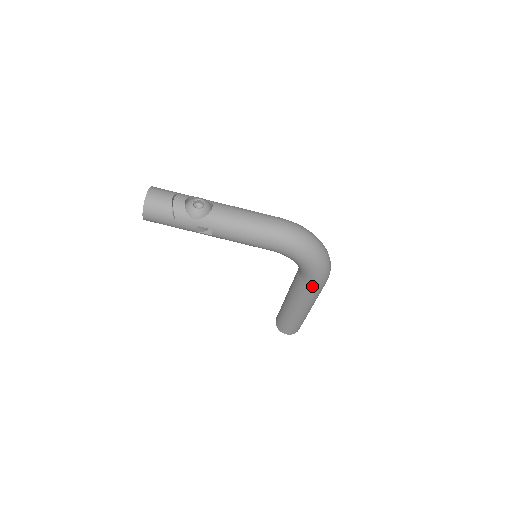
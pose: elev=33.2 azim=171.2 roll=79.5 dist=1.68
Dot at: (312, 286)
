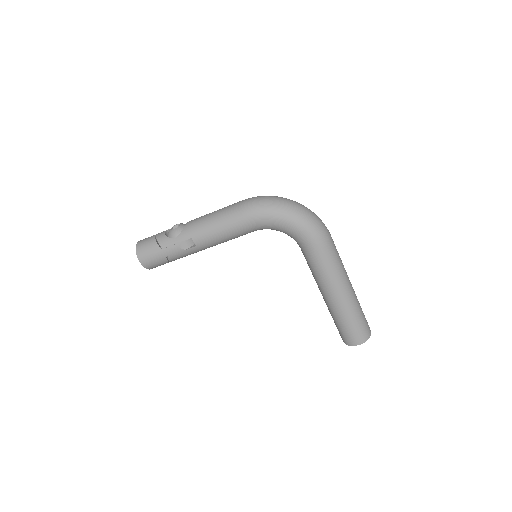
Dot at: (315, 248)
